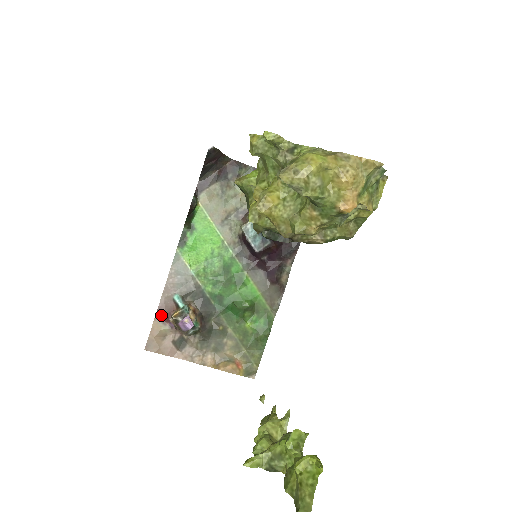
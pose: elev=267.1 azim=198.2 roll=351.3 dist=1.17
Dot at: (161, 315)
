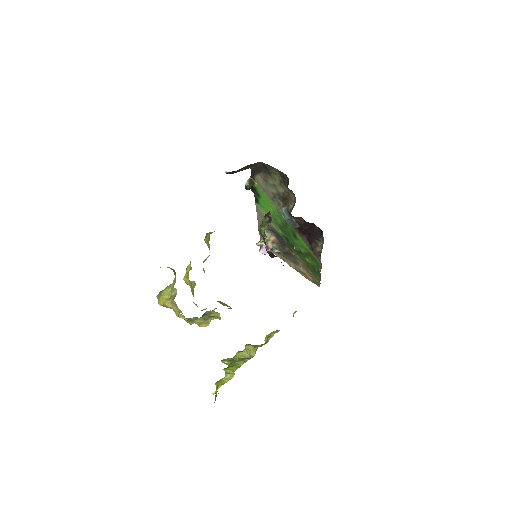
Dot at: occluded
